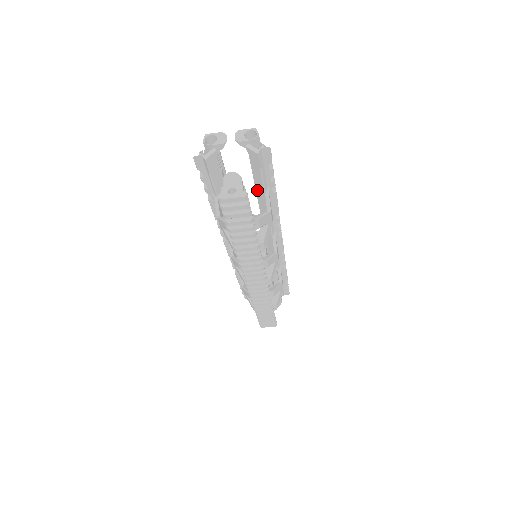
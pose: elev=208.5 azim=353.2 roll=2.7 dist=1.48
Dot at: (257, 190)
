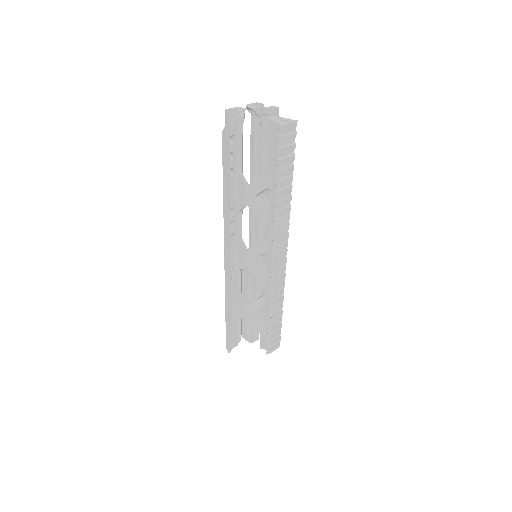
Dot at: (263, 163)
